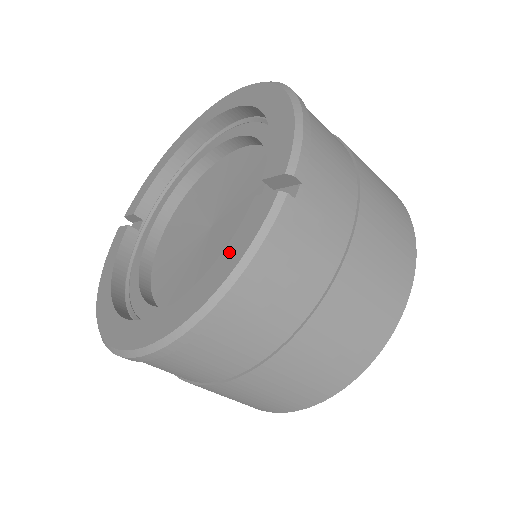
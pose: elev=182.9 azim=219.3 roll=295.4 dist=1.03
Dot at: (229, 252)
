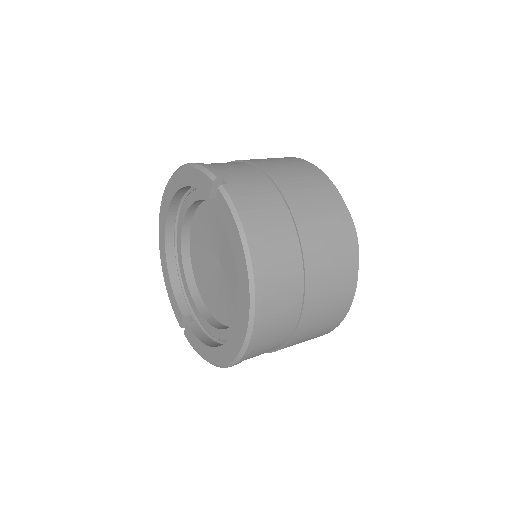
Dot at: (230, 231)
